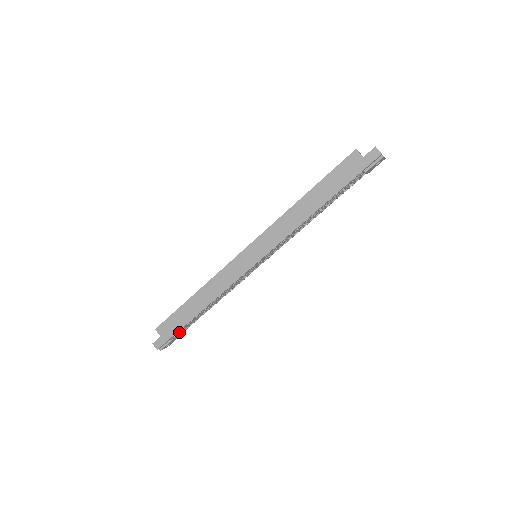
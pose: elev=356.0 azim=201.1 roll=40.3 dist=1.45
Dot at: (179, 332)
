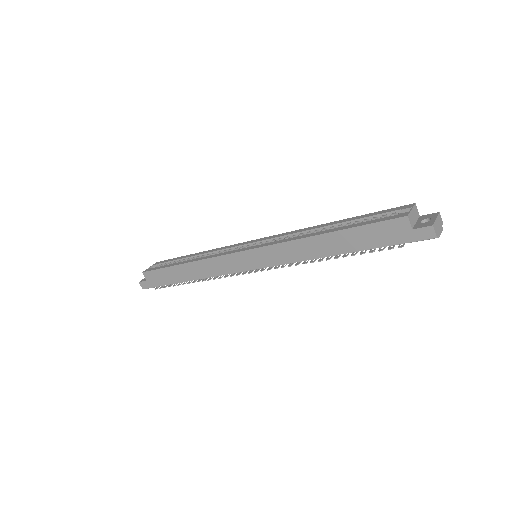
Dot at: occluded
